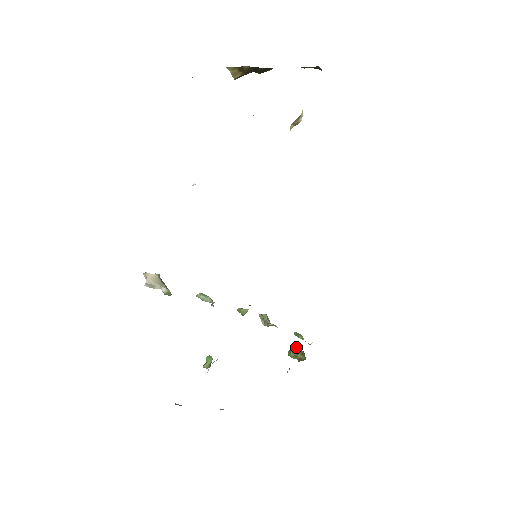
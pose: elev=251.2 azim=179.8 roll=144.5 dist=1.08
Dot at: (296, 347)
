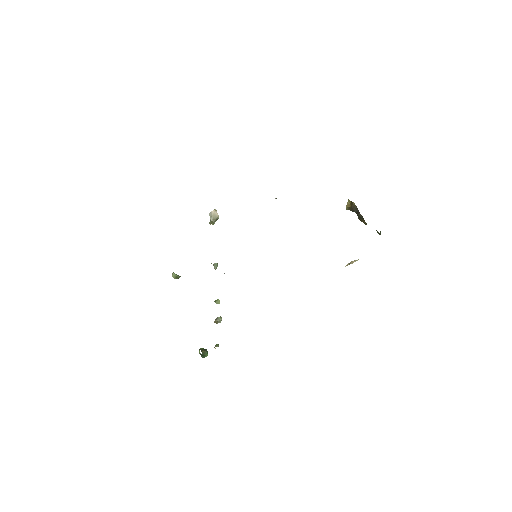
Dot at: occluded
